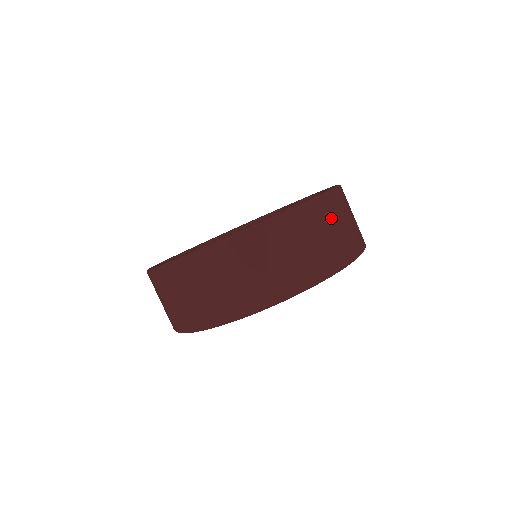
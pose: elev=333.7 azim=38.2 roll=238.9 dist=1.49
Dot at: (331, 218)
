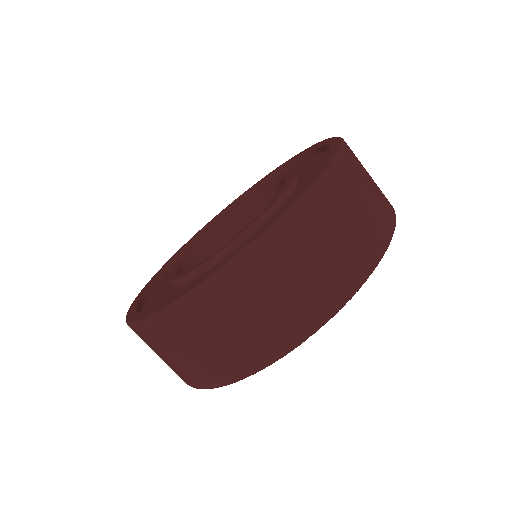
Dot at: occluded
